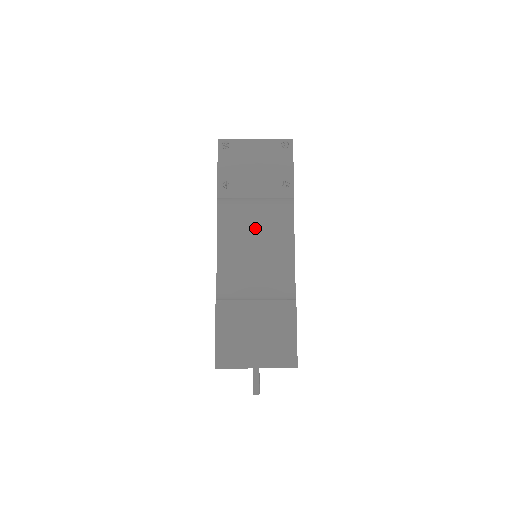
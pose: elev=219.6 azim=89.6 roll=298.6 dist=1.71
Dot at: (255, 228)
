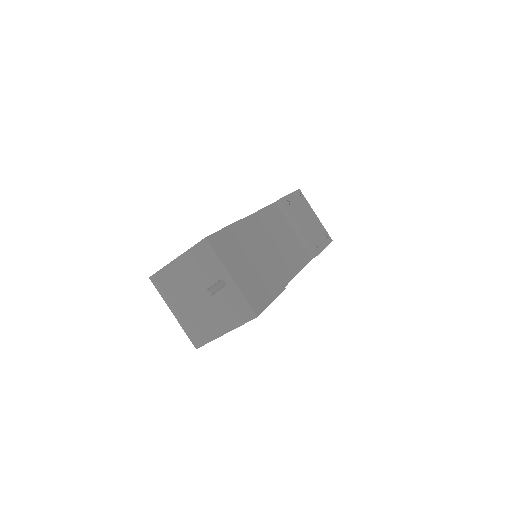
Dot at: (286, 236)
